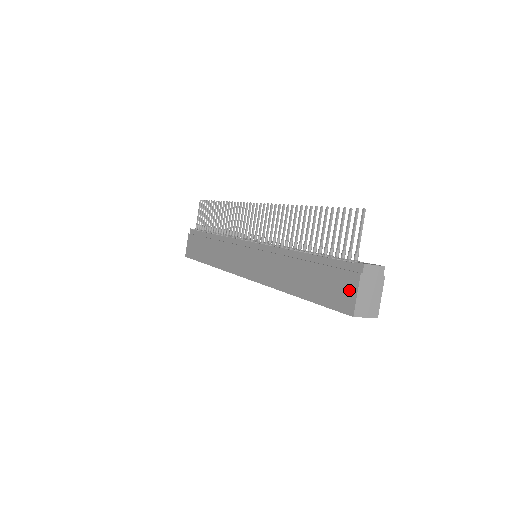
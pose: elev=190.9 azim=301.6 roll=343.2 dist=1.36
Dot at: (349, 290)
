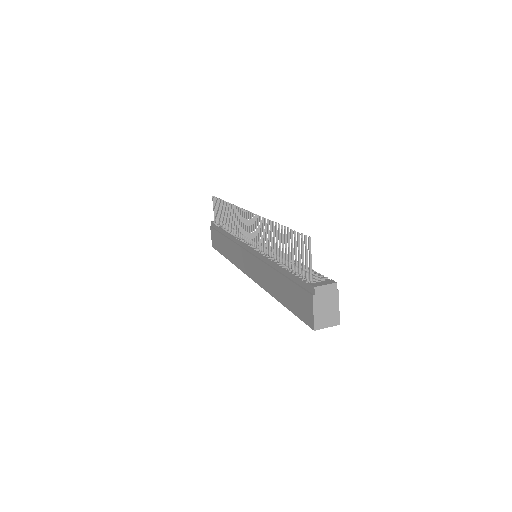
Dot at: (308, 308)
